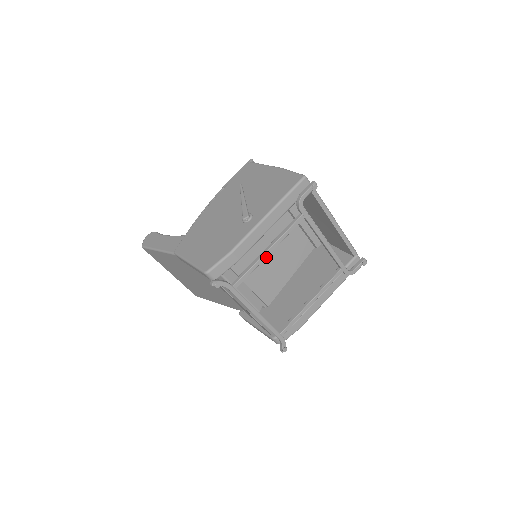
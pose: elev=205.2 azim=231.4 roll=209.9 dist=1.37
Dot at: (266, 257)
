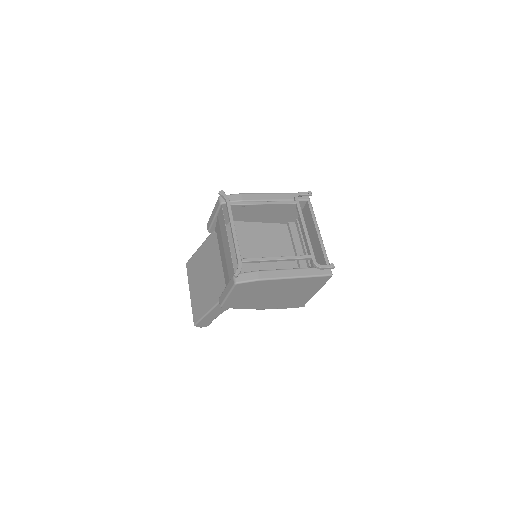
Dot at: occluded
